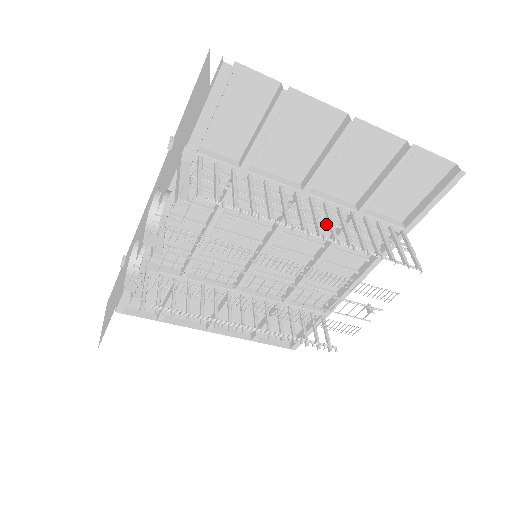
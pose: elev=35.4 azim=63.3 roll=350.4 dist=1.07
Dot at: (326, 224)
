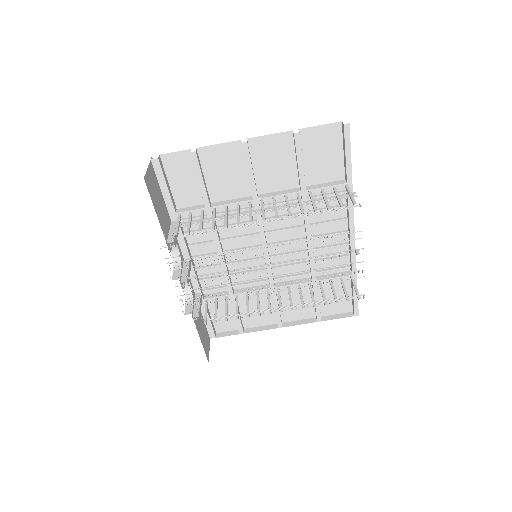
Dot at: (293, 211)
